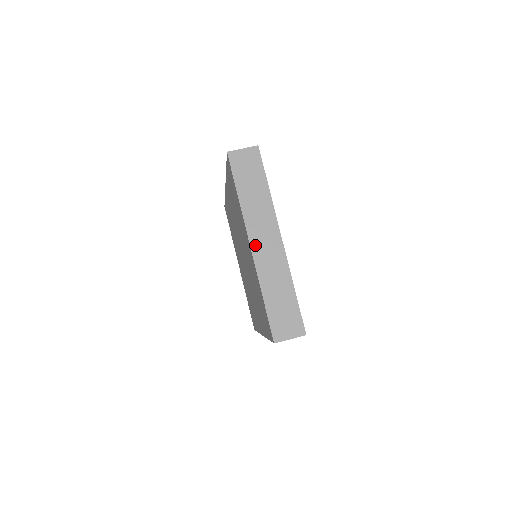
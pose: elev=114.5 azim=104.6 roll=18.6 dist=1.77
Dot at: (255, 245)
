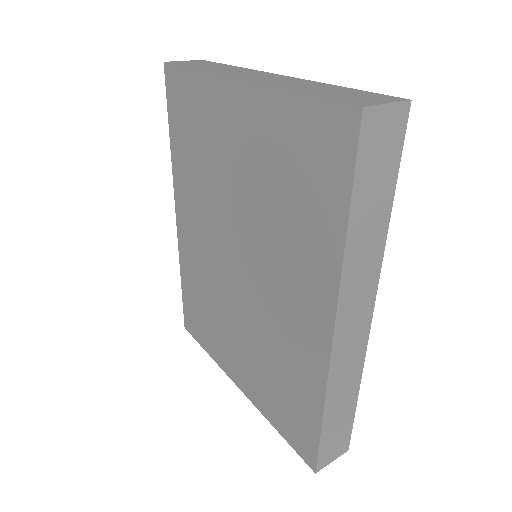
Dot at: (244, 78)
